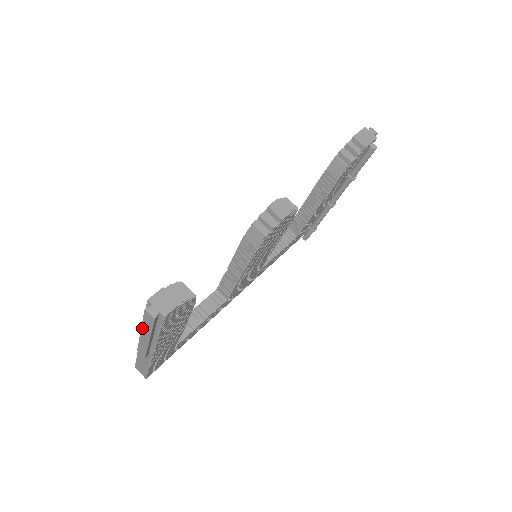
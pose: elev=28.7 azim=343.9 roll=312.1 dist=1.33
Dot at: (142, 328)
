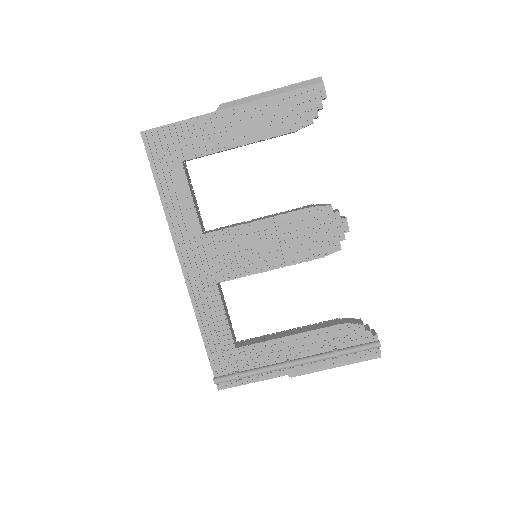
Dot at: occluded
